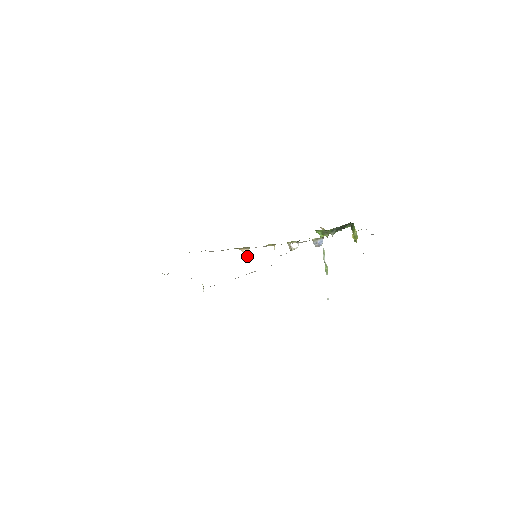
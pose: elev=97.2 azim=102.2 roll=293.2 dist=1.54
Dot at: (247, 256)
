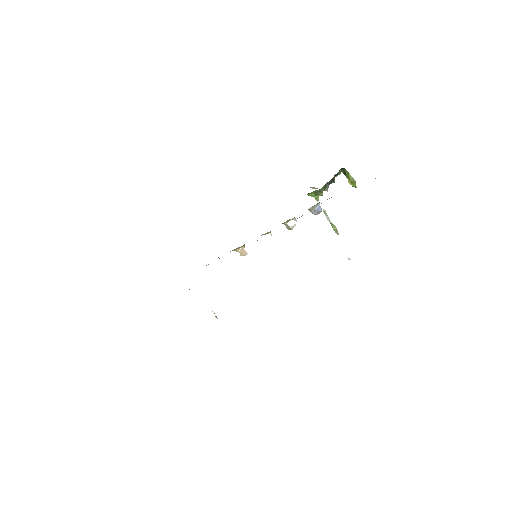
Dot at: (245, 255)
